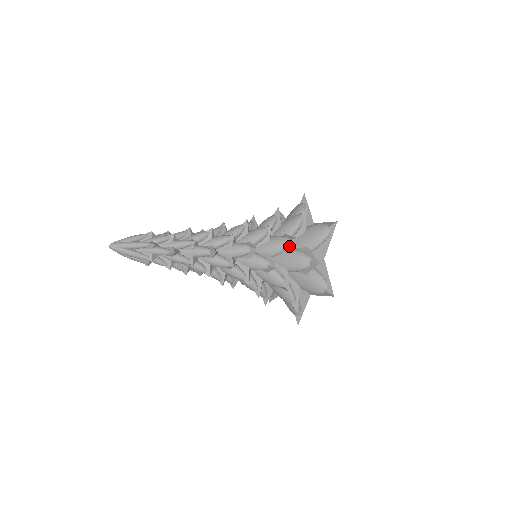
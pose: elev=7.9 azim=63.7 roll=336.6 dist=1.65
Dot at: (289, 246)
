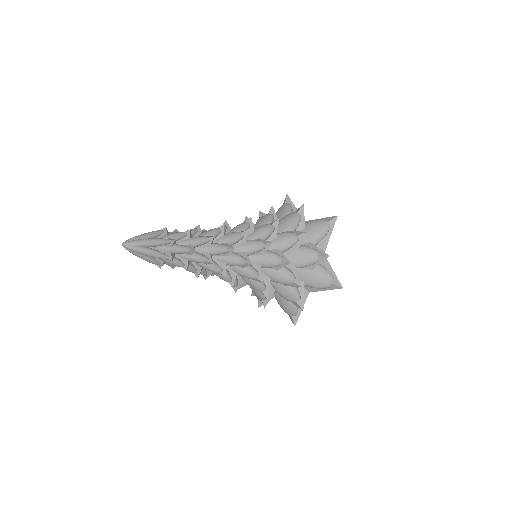
Dot at: (297, 241)
